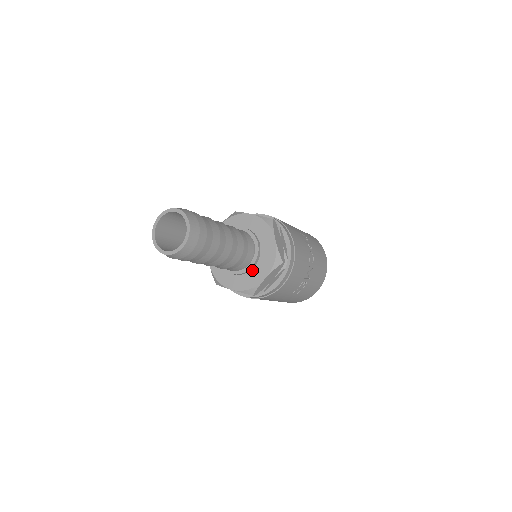
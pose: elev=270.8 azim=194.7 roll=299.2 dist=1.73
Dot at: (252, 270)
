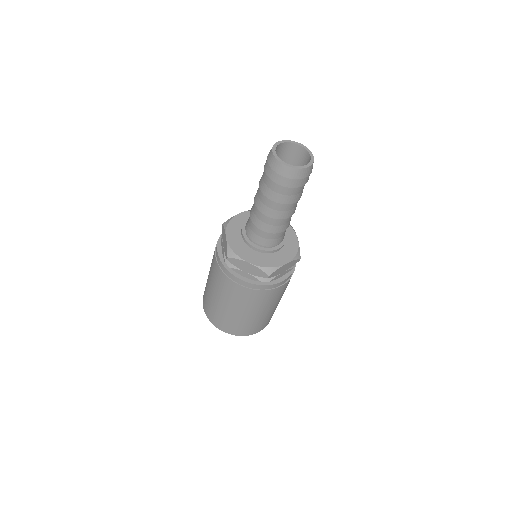
Dot at: occluded
